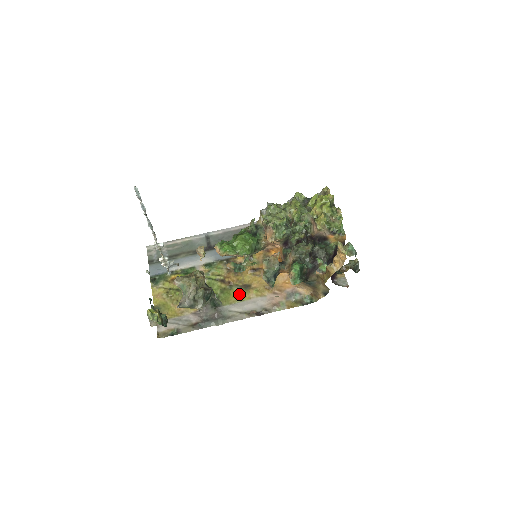
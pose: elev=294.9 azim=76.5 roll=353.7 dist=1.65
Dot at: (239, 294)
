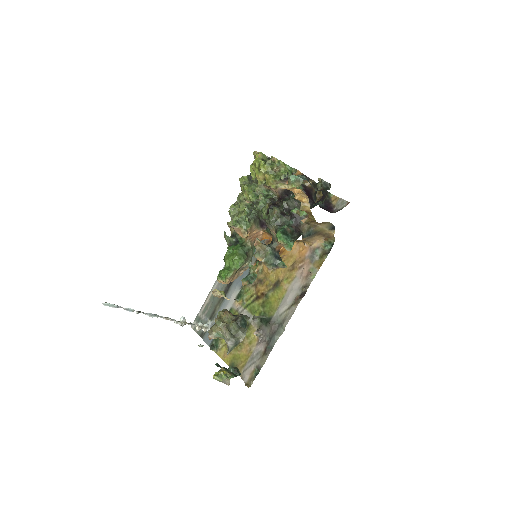
Dot at: (276, 295)
